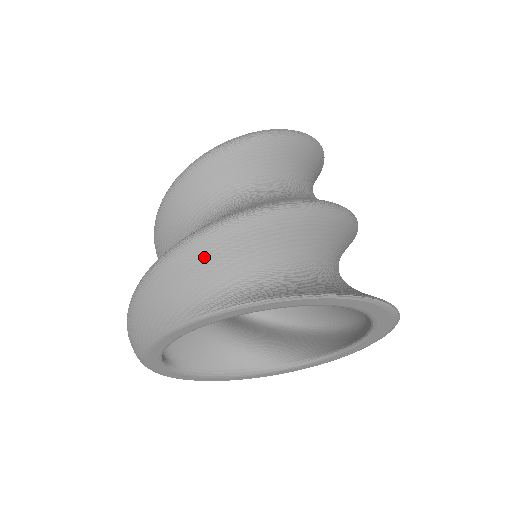
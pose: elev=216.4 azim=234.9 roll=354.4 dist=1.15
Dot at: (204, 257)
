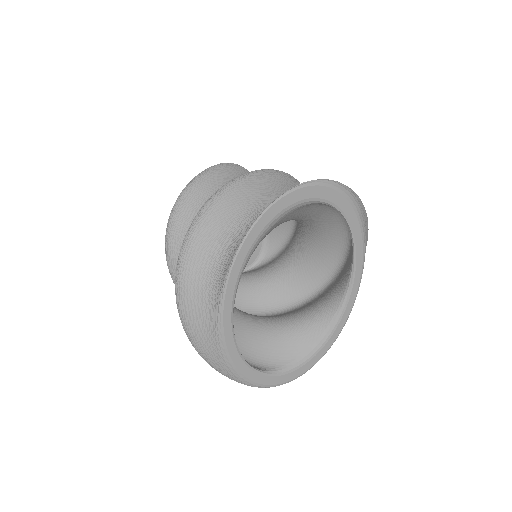
Dot at: (191, 272)
